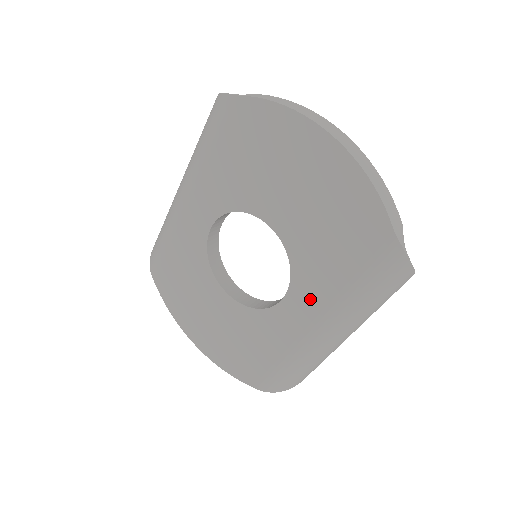
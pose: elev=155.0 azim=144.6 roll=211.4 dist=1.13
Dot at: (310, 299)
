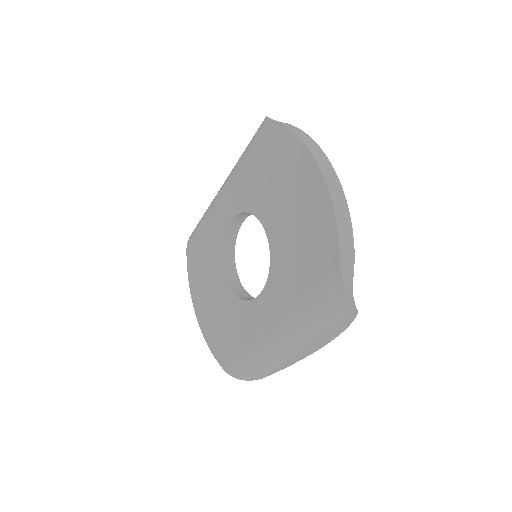
Dot at: (275, 302)
